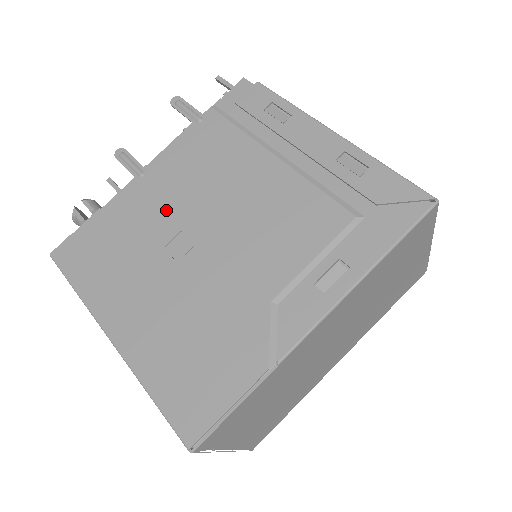
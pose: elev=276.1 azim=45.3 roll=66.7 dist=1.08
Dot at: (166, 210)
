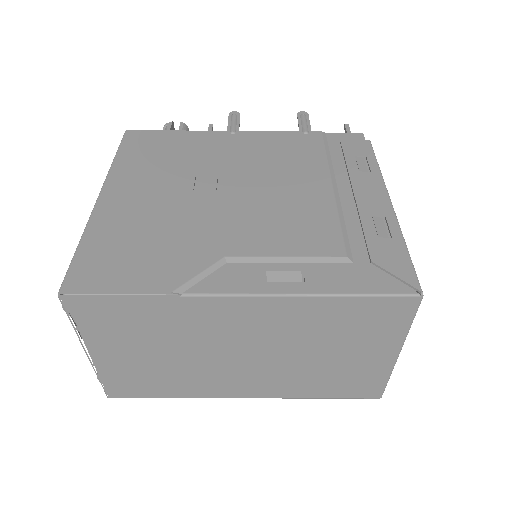
Dot at: (224, 159)
